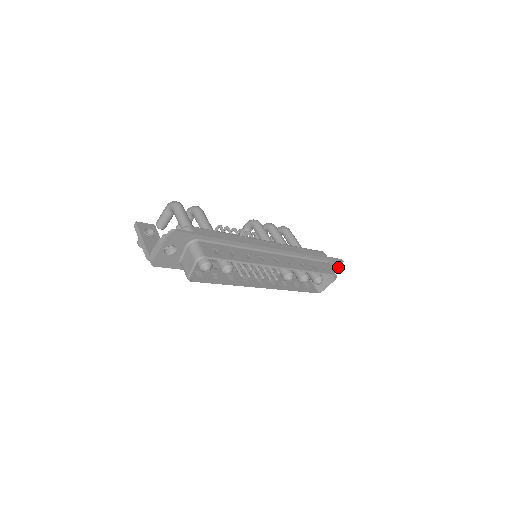
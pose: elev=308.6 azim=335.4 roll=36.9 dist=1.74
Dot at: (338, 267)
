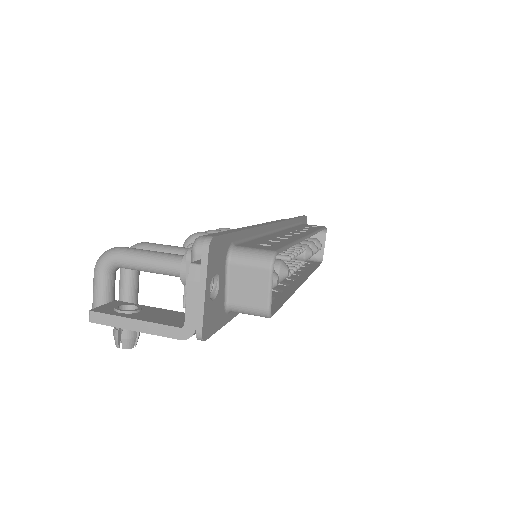
Dot at: occluded
